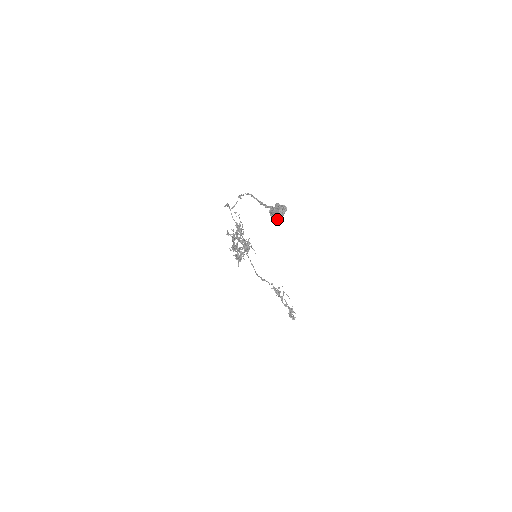
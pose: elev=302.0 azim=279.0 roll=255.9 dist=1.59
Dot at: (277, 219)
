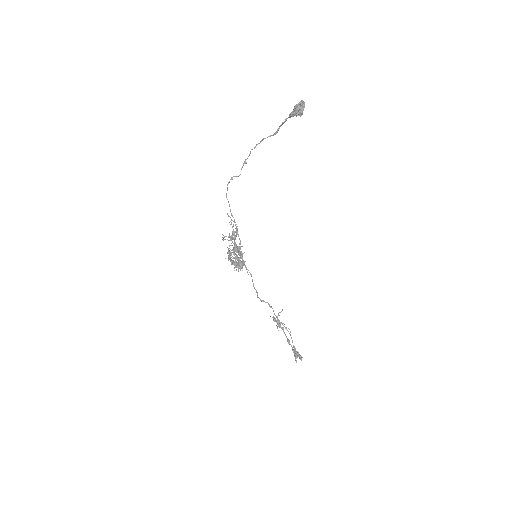
Dot at: (299, 113)
